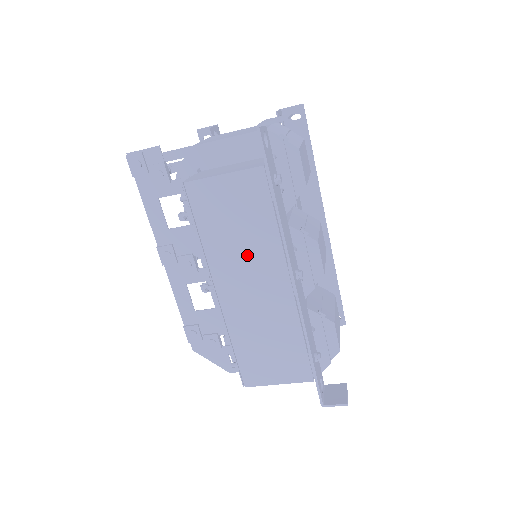
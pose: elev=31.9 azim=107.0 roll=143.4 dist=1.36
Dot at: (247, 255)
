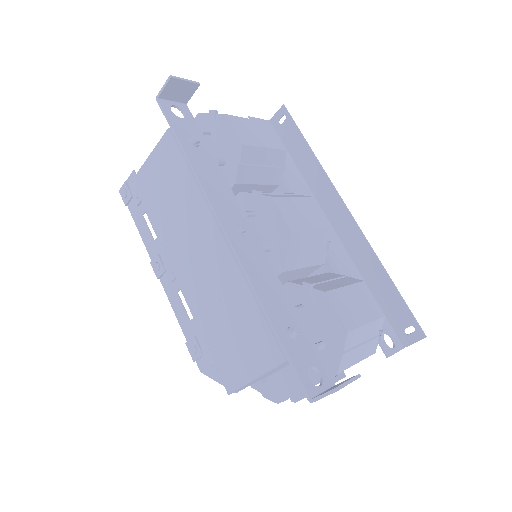
Dot at: (183, 222)
